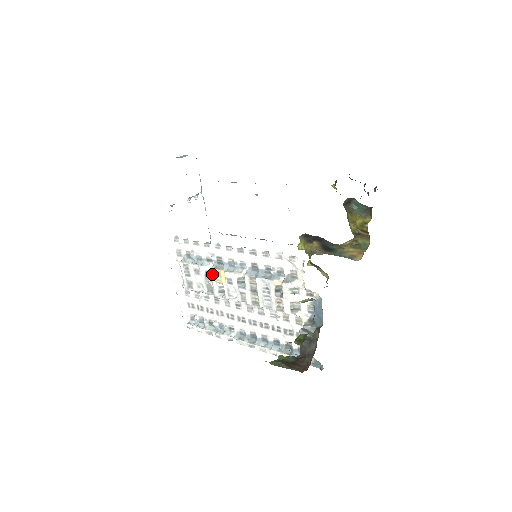
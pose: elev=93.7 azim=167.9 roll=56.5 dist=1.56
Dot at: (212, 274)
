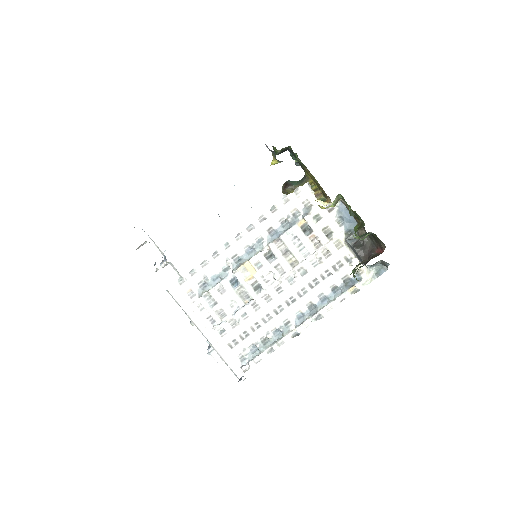
Dot at: (238, 276)
